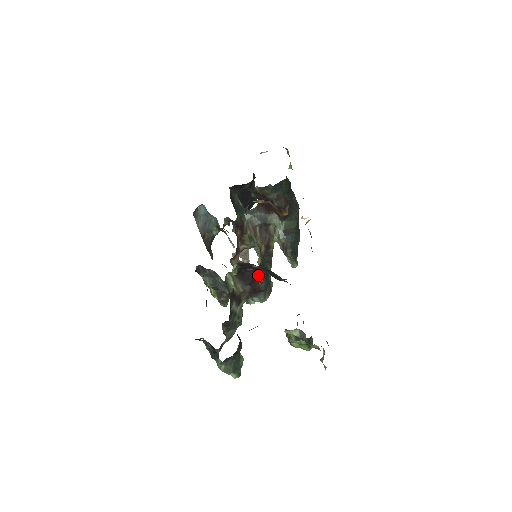
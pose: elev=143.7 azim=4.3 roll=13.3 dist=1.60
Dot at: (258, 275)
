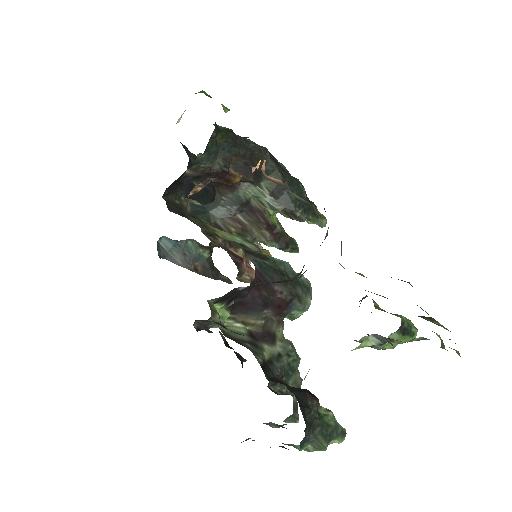
Dot at: (266, 287)
